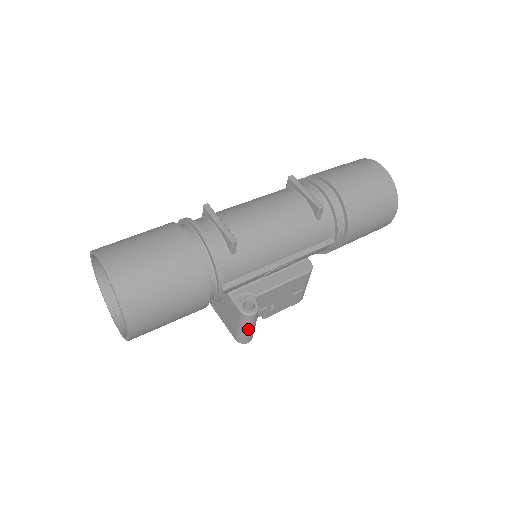
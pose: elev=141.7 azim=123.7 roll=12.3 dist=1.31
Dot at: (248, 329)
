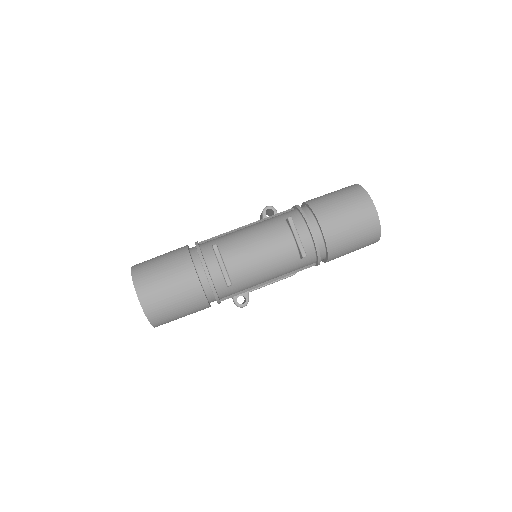
Dot at: occluded
